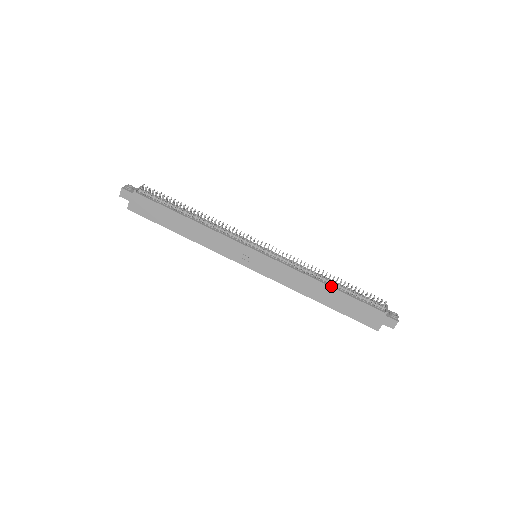
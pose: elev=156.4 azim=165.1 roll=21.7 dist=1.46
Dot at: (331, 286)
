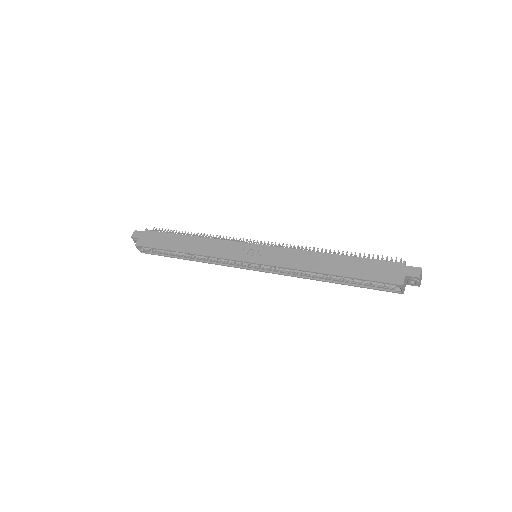
Dot at: (337, 255)
